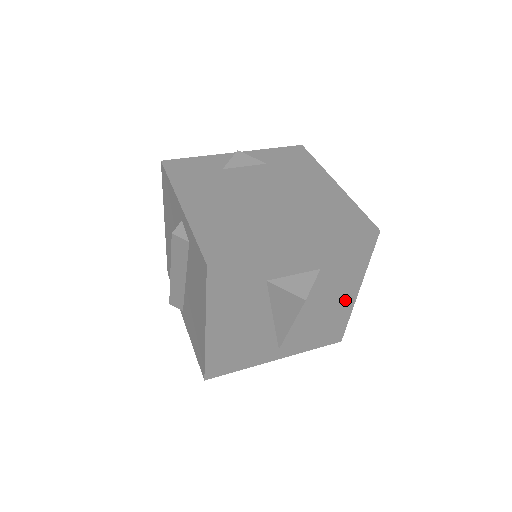
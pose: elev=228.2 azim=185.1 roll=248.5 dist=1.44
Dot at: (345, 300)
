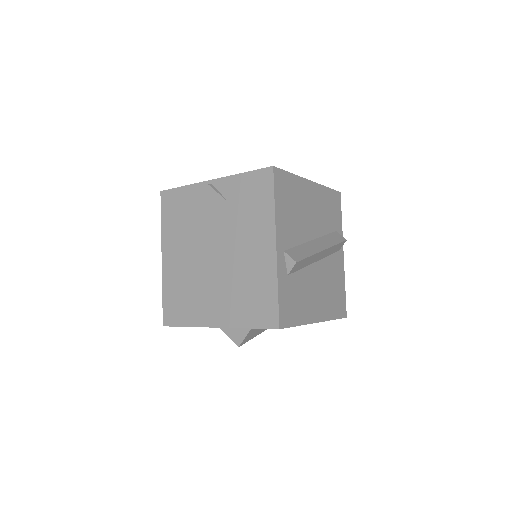
Dot at: occluded
